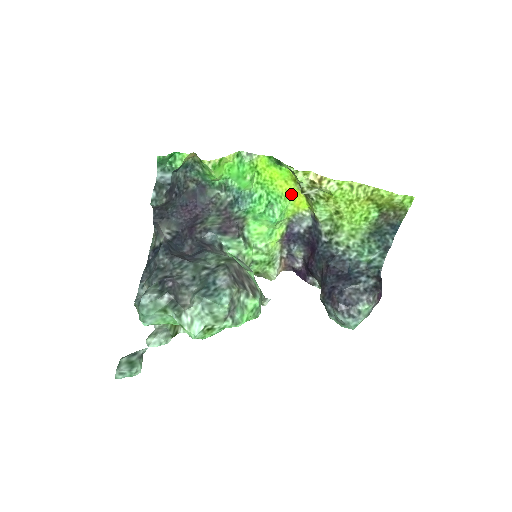
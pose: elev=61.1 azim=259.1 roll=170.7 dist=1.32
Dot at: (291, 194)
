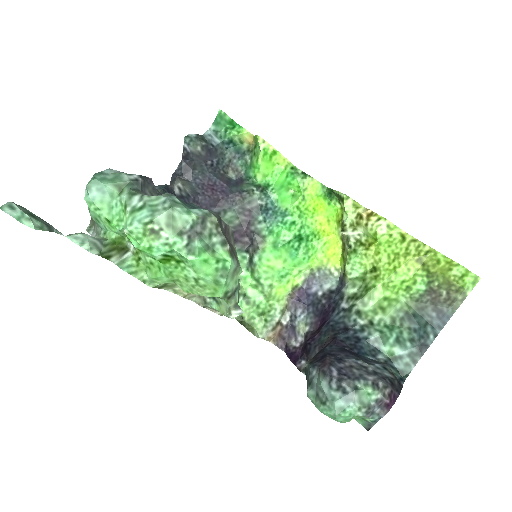
Dot at: (328, 238)
